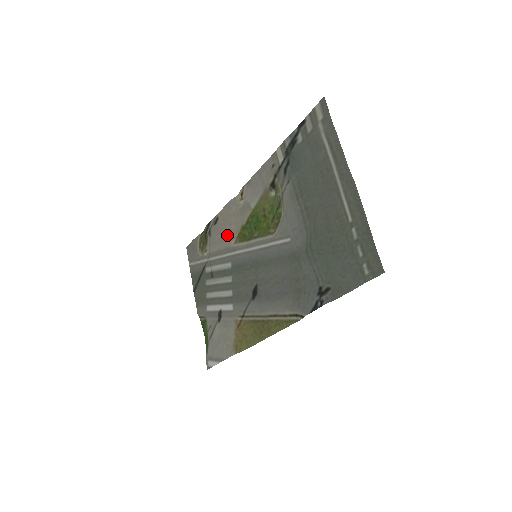
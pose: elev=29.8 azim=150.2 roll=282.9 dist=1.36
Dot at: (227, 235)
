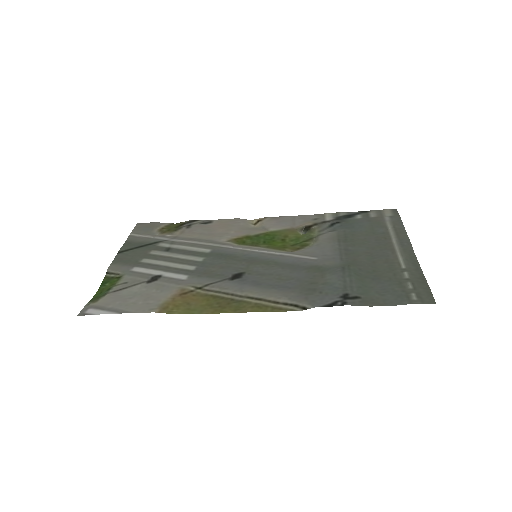
Dot at: (219, 234)
